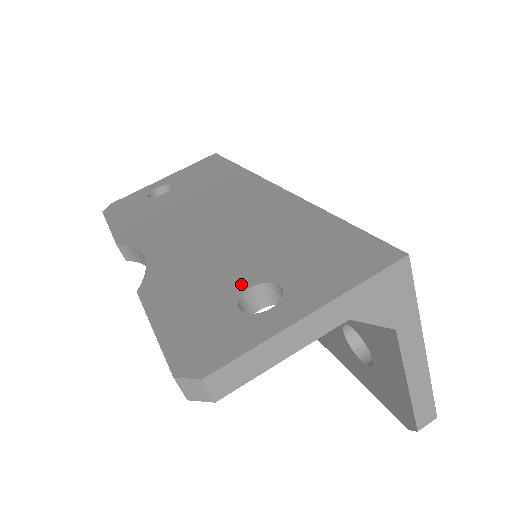
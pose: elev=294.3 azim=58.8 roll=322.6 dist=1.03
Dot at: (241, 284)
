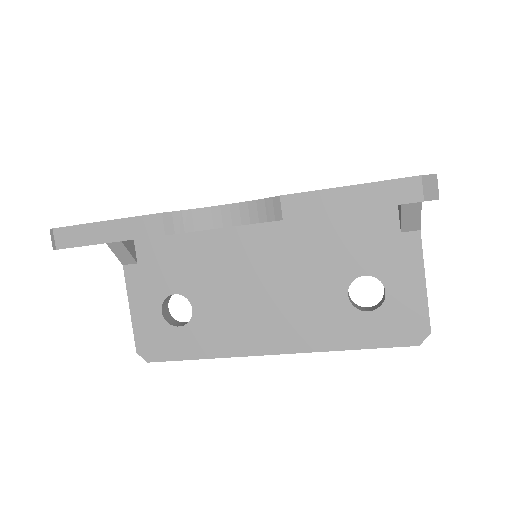
Dot at: occluded
